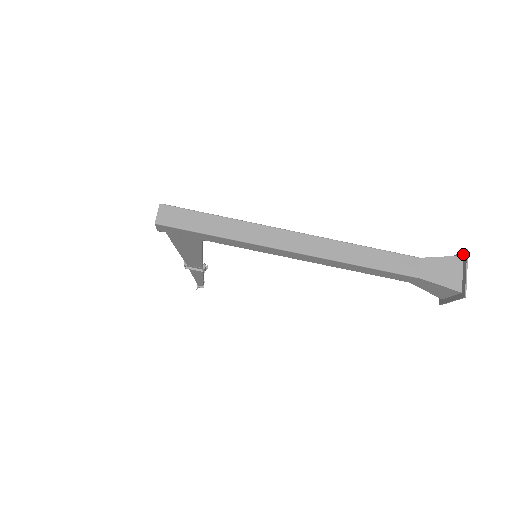
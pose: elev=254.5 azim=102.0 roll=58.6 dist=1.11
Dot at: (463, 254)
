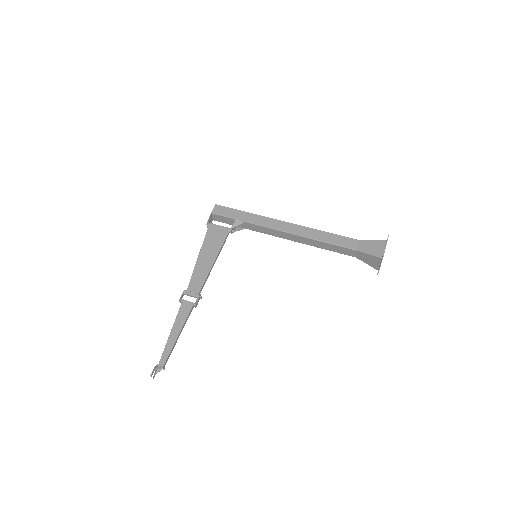
Dot at: occluded
